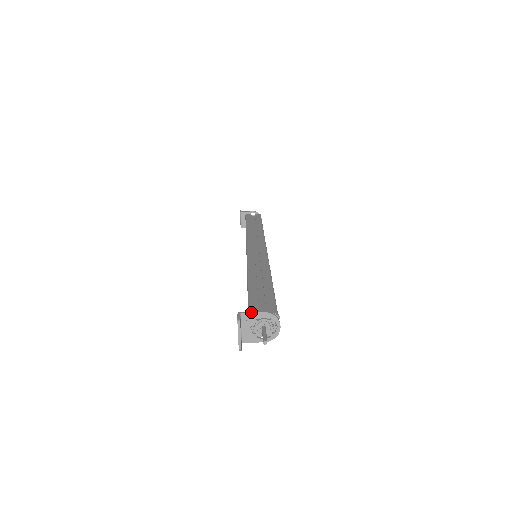
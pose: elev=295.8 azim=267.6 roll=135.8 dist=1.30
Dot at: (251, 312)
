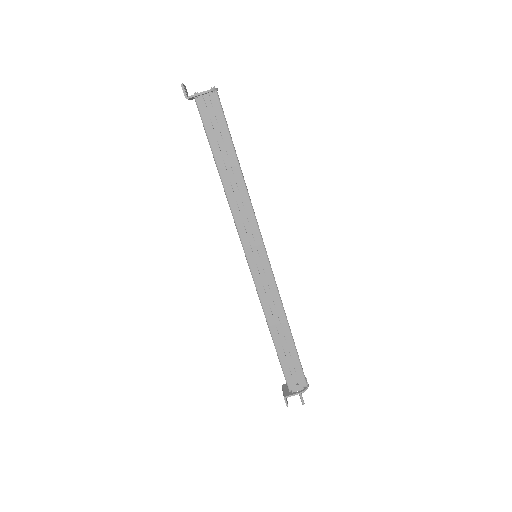
Dot at: occluded
